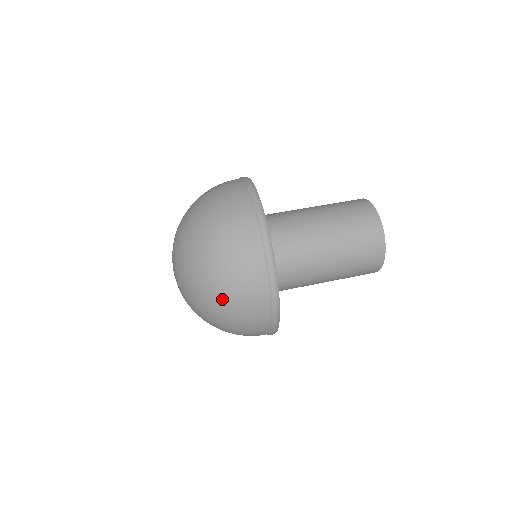
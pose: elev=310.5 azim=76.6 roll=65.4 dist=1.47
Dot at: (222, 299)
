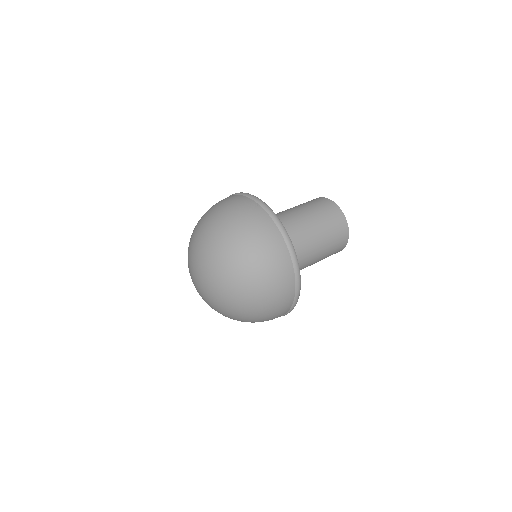
Dot at: (229, 225)
